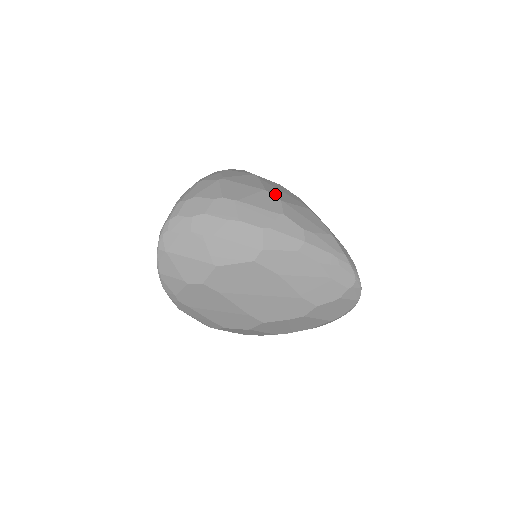
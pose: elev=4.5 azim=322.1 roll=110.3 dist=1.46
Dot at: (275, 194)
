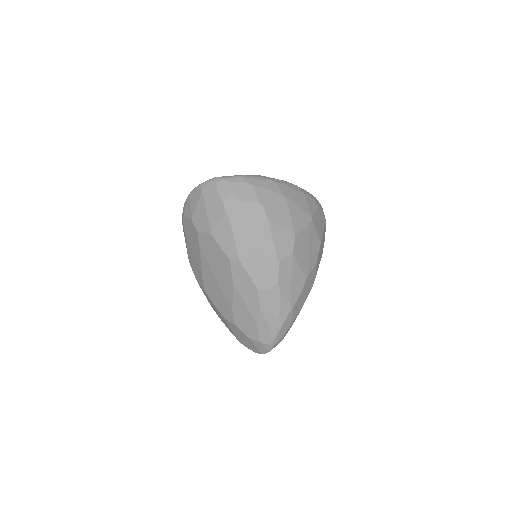
Dot at: (298, 245)
